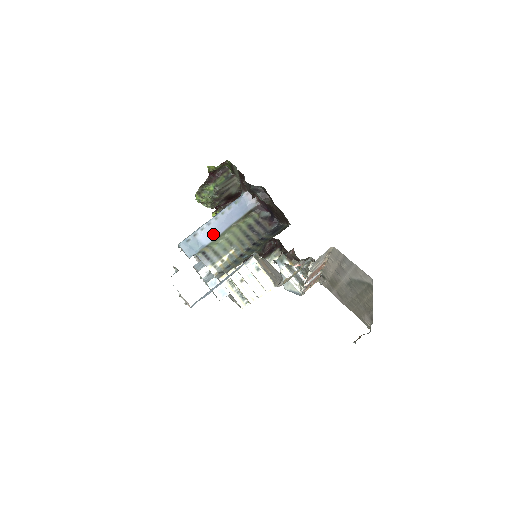
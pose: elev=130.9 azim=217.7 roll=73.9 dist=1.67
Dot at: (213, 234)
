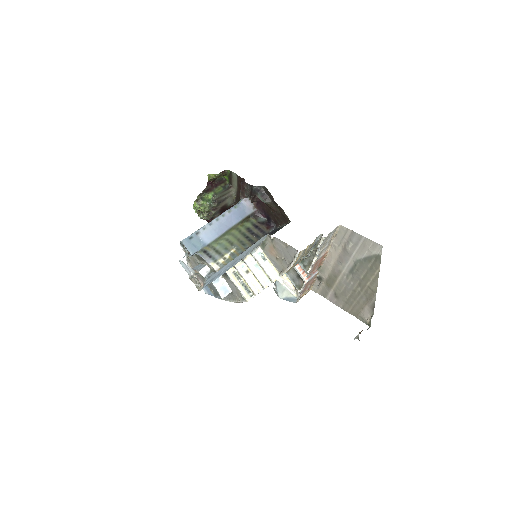
Dot at: (214, 234)
